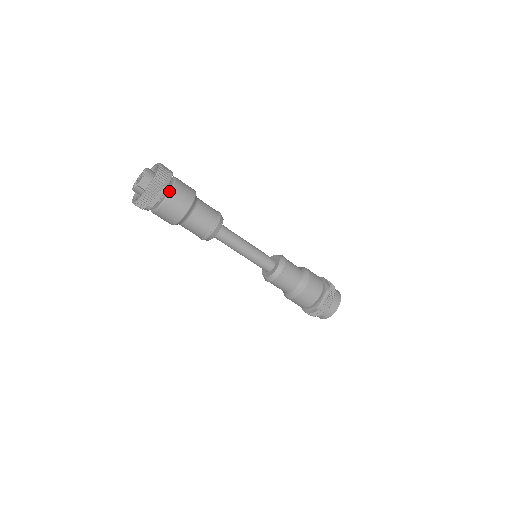
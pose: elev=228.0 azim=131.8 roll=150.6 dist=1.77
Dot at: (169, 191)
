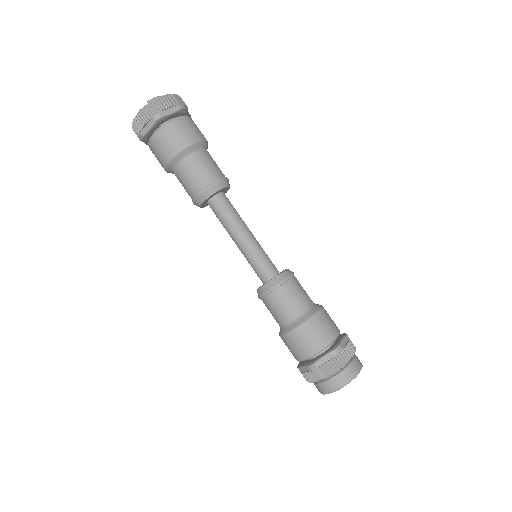
Dot at: occluded
